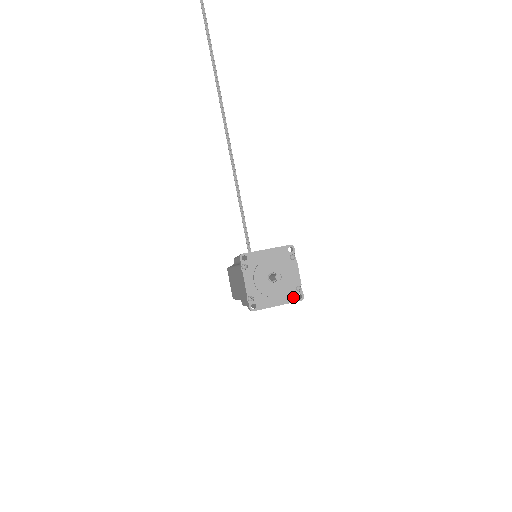
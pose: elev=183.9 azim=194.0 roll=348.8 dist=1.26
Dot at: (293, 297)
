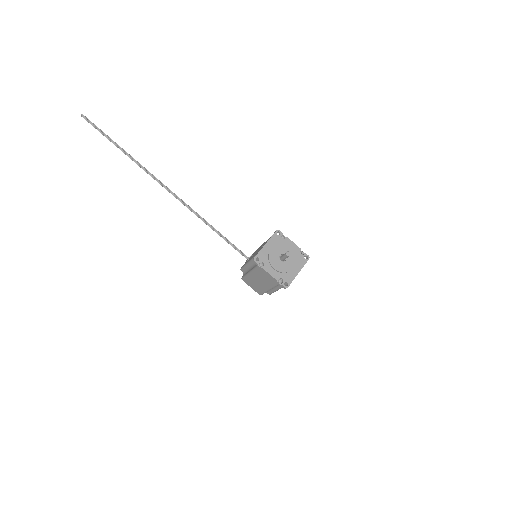
Dot at: (303, 261)
